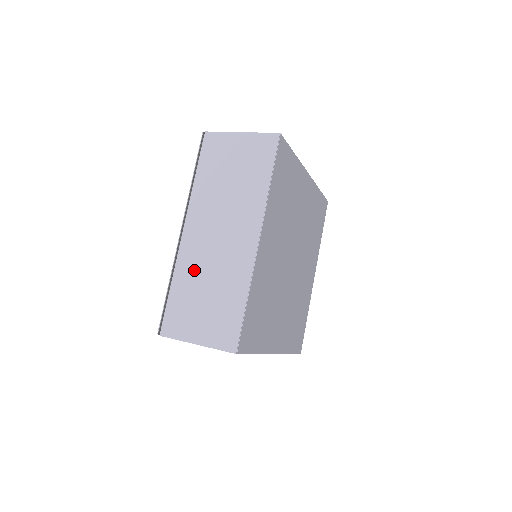
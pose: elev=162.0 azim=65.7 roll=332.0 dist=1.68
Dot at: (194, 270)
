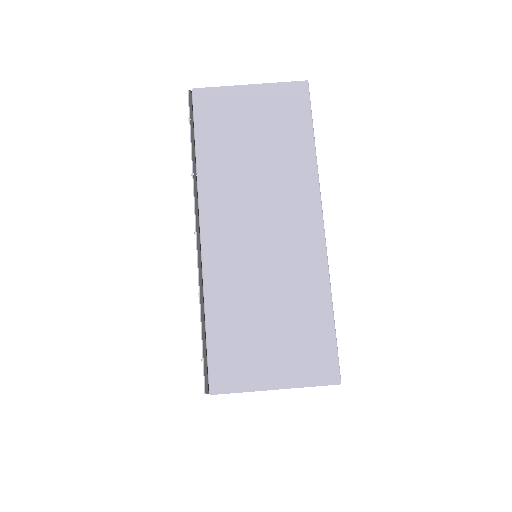
Dot at: occluded
